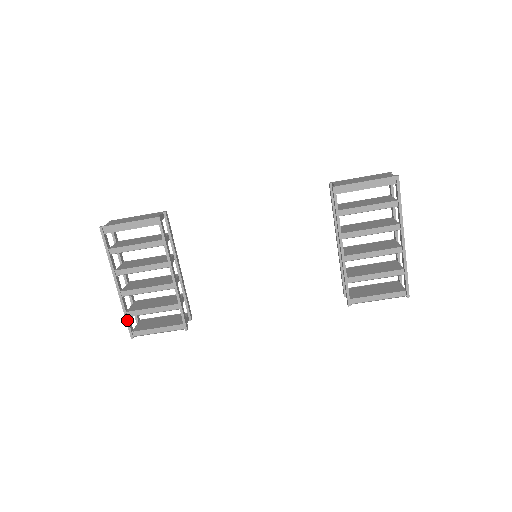
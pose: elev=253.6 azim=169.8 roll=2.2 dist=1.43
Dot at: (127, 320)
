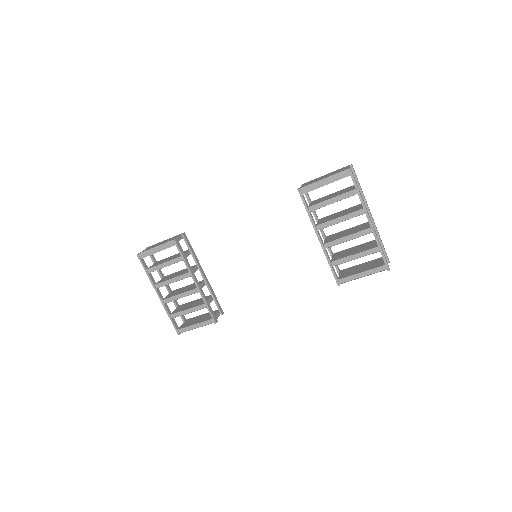
Dot at: (172, 321)
